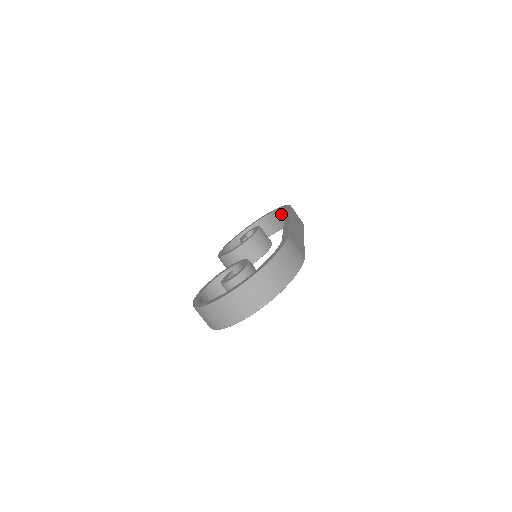
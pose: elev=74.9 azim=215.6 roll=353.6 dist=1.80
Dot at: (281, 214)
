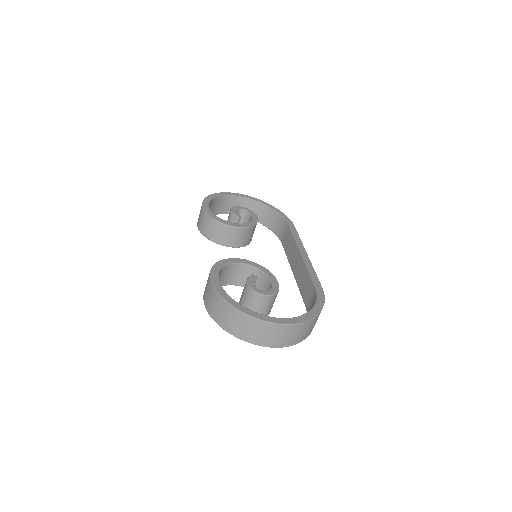
Dot at: (272, 214)
